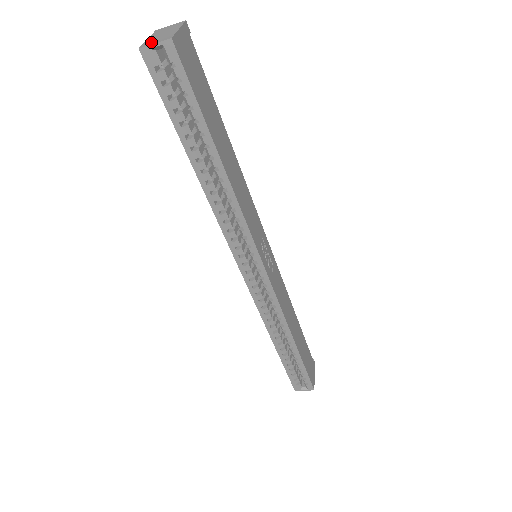
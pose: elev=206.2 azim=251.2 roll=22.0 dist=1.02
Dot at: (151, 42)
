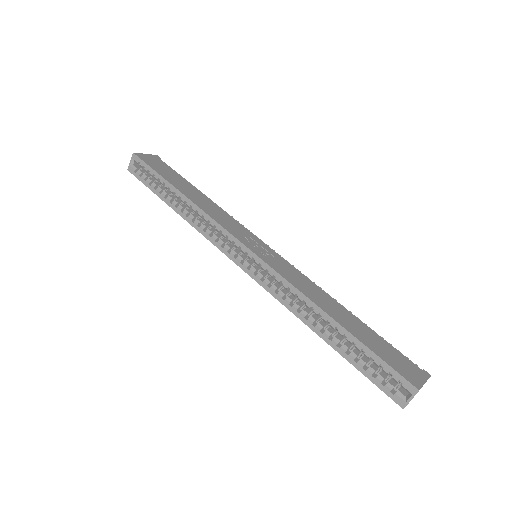
Dot at: (132, 165)
